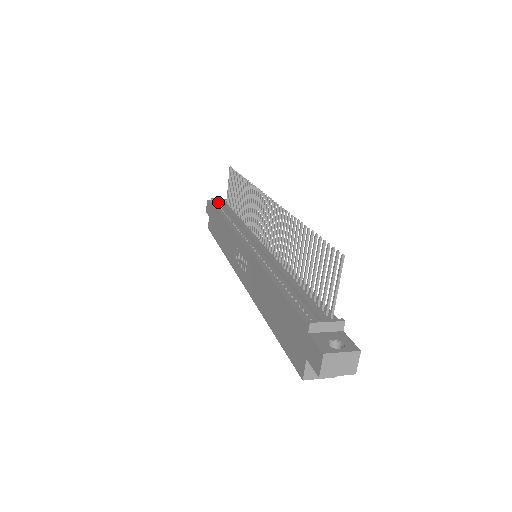
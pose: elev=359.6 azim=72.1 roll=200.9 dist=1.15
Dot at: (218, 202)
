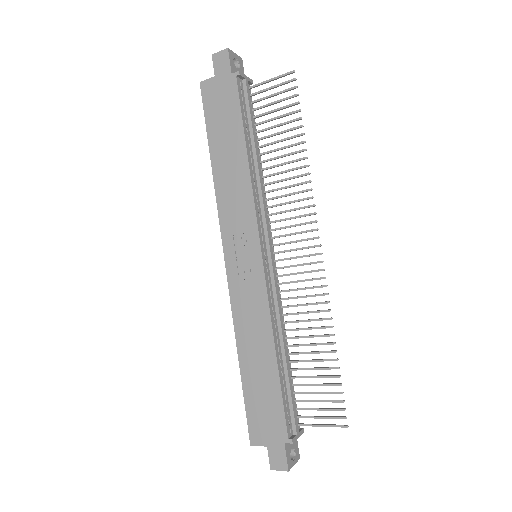
Dot at: (242, 81)
